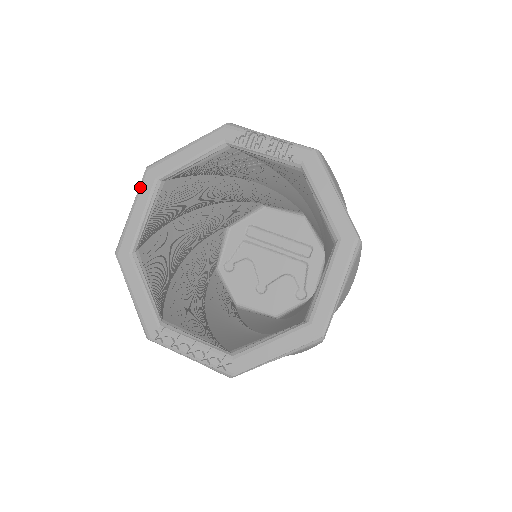
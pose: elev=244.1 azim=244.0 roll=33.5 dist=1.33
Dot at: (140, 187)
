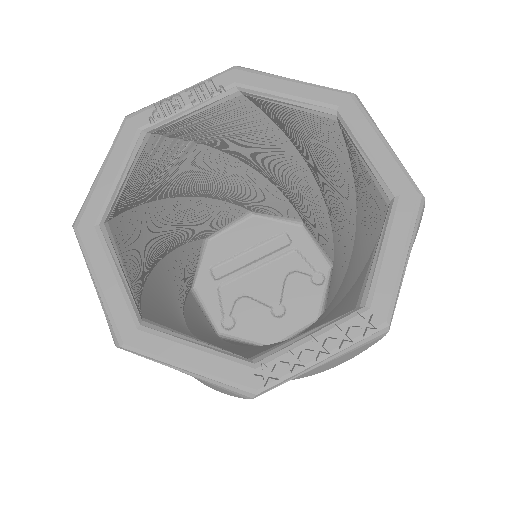
Dot at: (83, 250)
